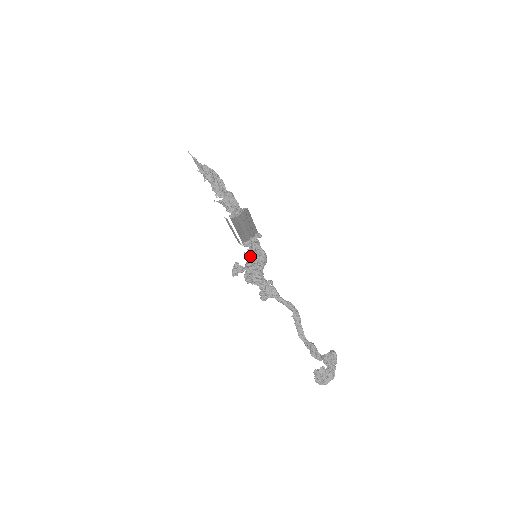
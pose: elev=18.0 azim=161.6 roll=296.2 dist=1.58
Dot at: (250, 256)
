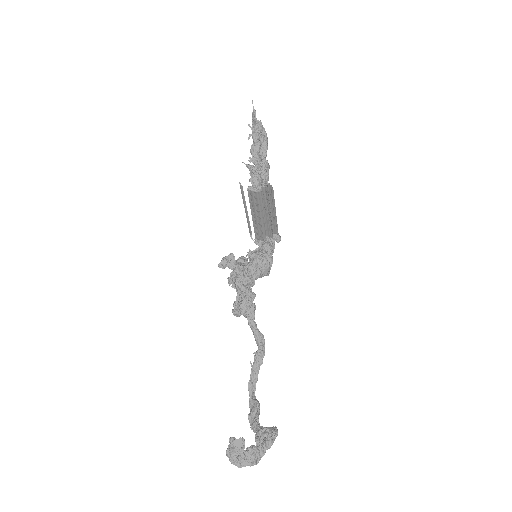
Dot at: (250, 253)
